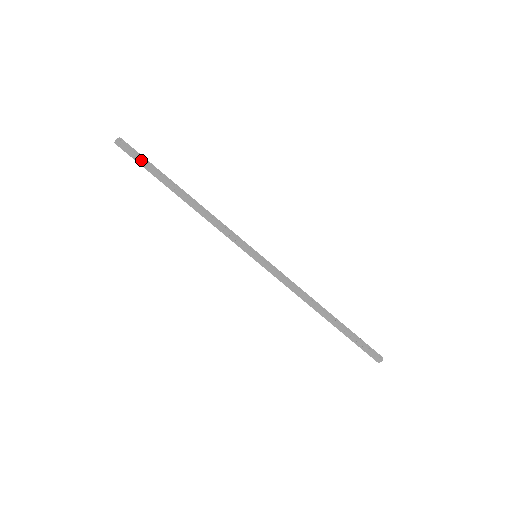
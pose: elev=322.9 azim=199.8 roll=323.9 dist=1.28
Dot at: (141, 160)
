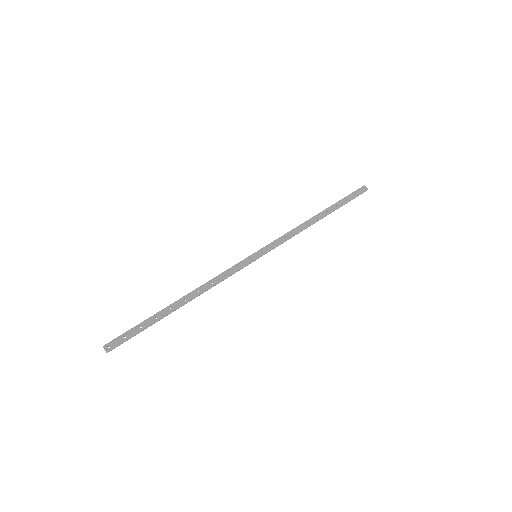
Dot at: (136, 333)
